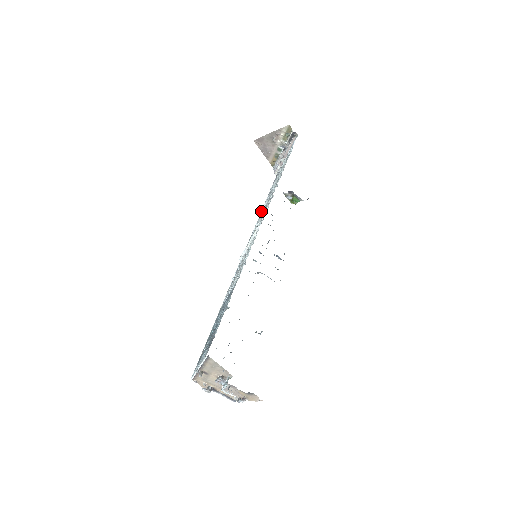
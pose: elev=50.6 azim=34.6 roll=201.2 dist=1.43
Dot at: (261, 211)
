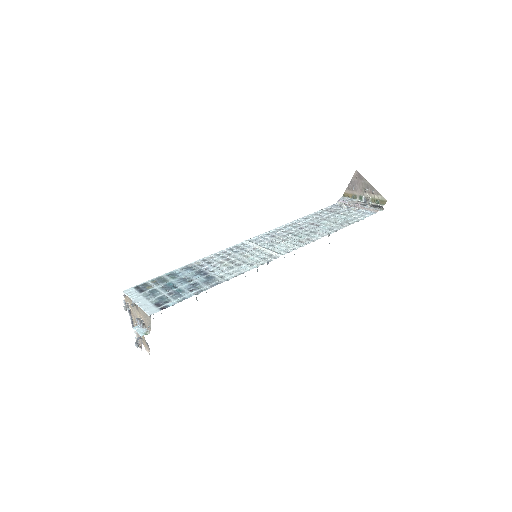
Dot at: (297, 221)
